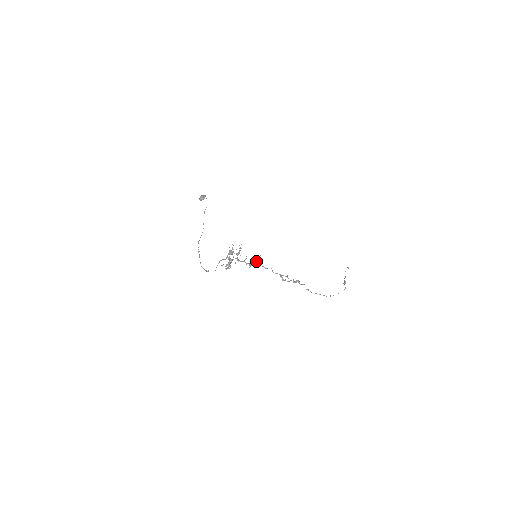
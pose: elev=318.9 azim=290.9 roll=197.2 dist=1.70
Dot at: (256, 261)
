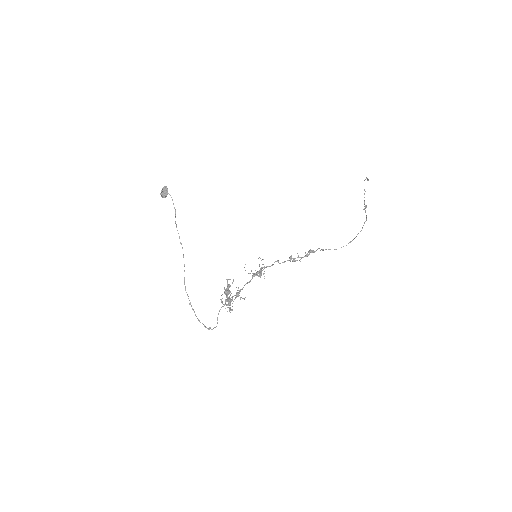
Dot at: (259, 274)
